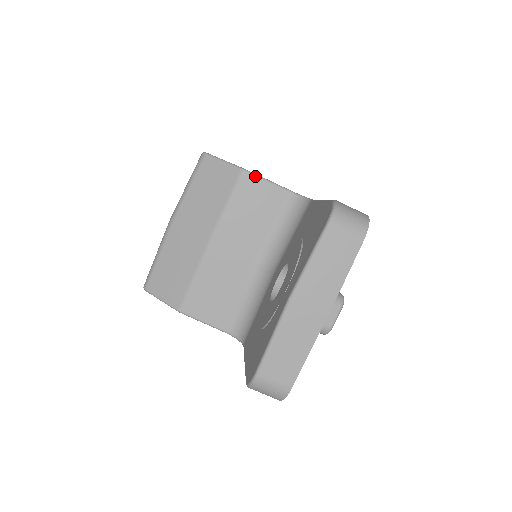
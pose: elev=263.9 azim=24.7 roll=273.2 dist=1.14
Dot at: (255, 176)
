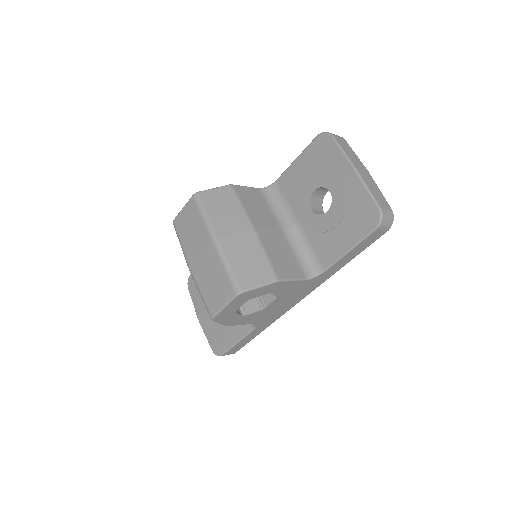
Dot at: (239, 186)
